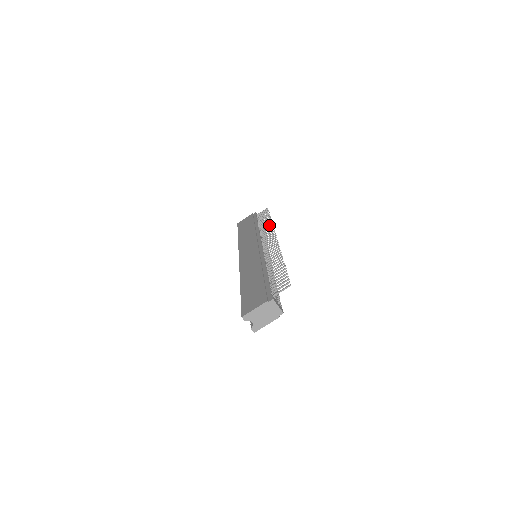
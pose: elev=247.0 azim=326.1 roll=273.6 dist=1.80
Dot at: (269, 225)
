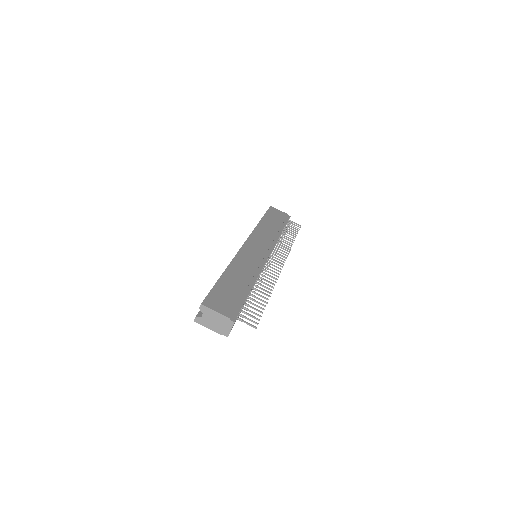
Dot at: (289, 244)
